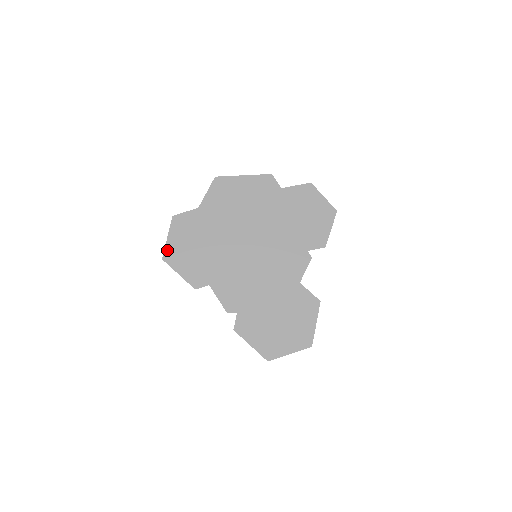
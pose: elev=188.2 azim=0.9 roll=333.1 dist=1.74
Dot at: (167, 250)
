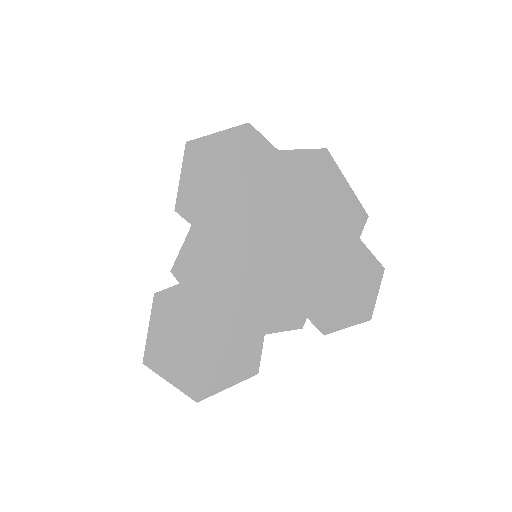
Dot at: (202, 141)
